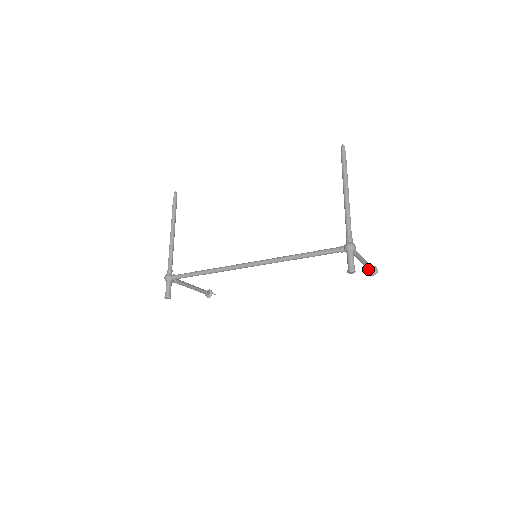
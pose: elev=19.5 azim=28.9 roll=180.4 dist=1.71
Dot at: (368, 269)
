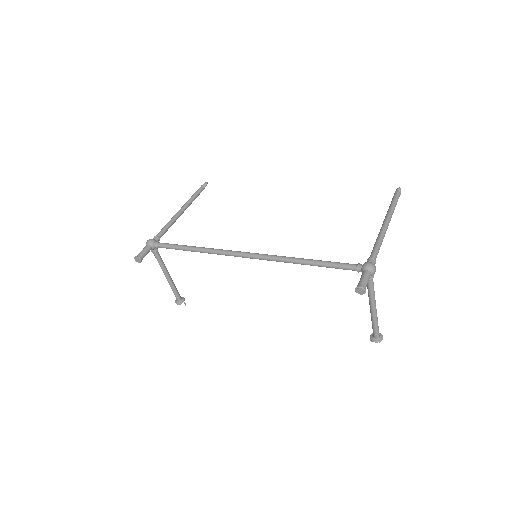
Dot at: (373, 328)
